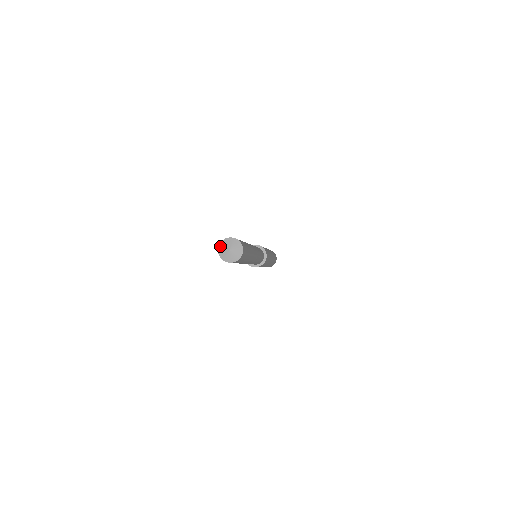
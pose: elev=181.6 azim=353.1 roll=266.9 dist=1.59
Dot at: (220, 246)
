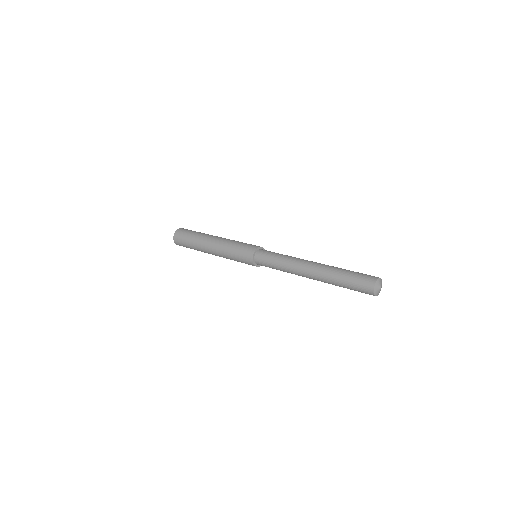
Dot at: (375, 289)
